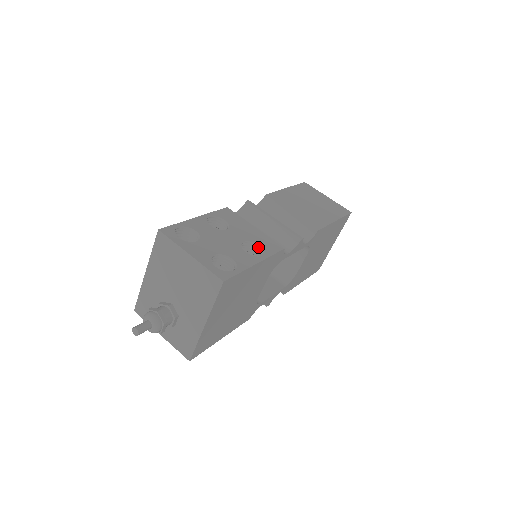
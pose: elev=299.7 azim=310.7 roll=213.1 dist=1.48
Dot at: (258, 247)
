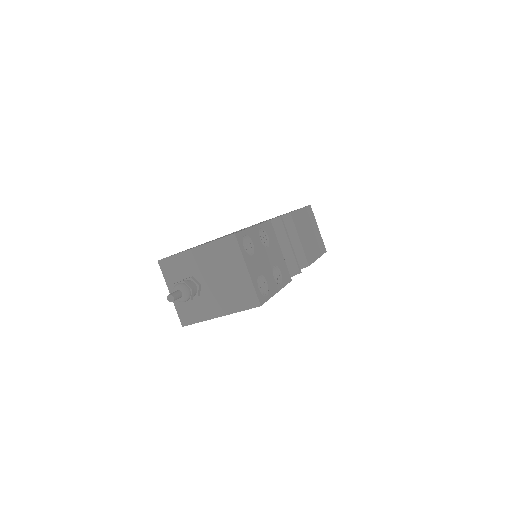
Dot at: (280, 273)
